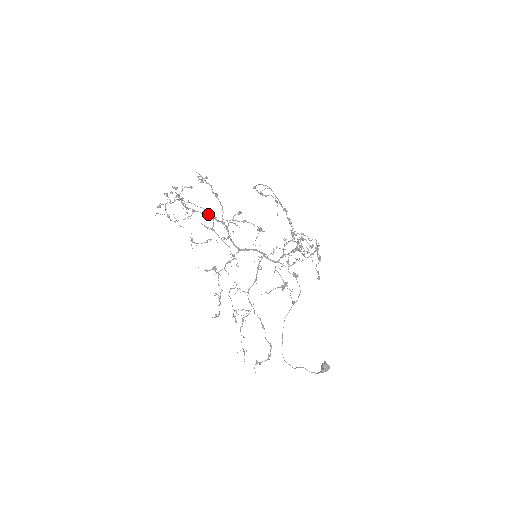
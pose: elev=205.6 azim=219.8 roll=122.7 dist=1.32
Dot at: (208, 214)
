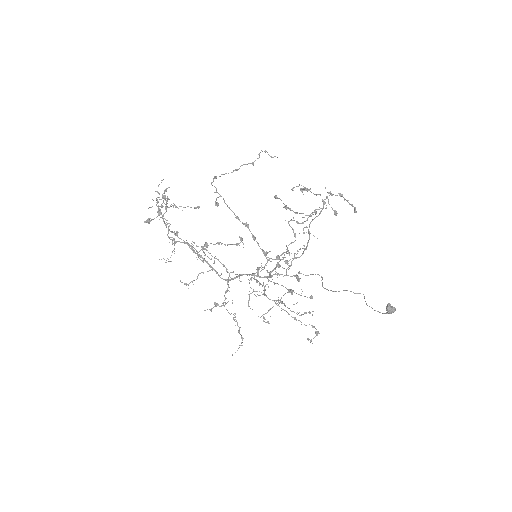
Dot at: occluded
